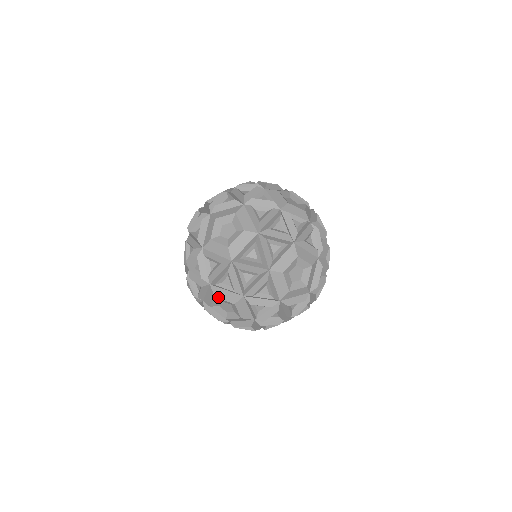
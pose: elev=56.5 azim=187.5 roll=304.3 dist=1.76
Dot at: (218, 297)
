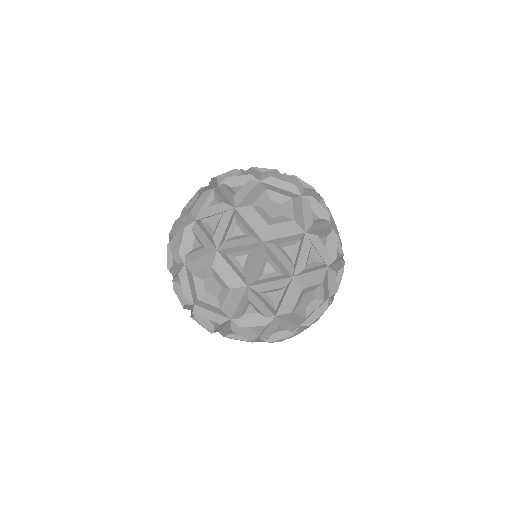
Dot at: occluded
